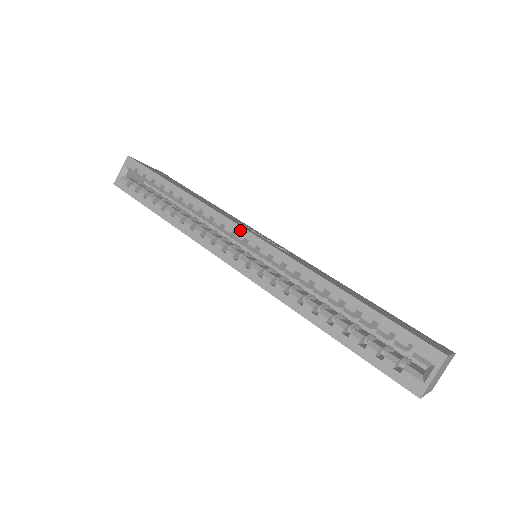
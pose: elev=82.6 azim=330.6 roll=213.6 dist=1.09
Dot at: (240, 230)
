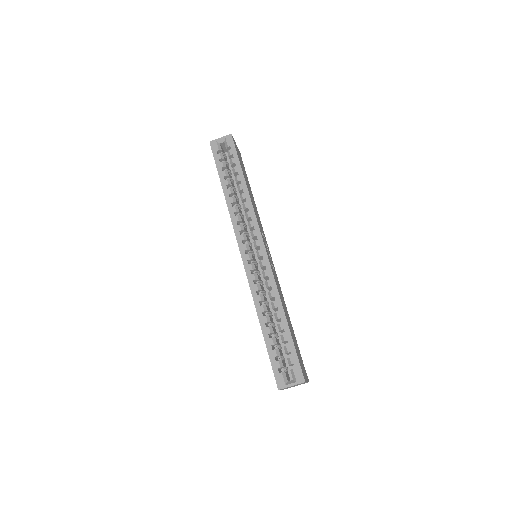
Dot at: (260, 240)
